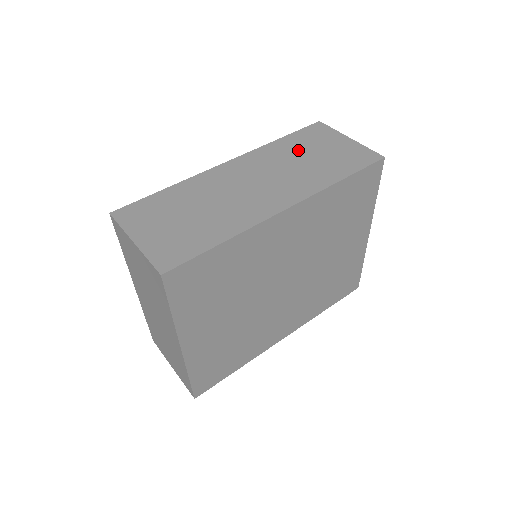
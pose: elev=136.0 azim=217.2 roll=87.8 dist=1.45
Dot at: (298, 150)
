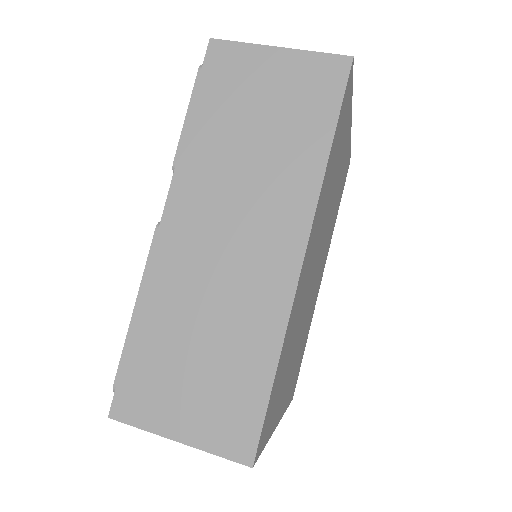
Dot at: (231, 129)
